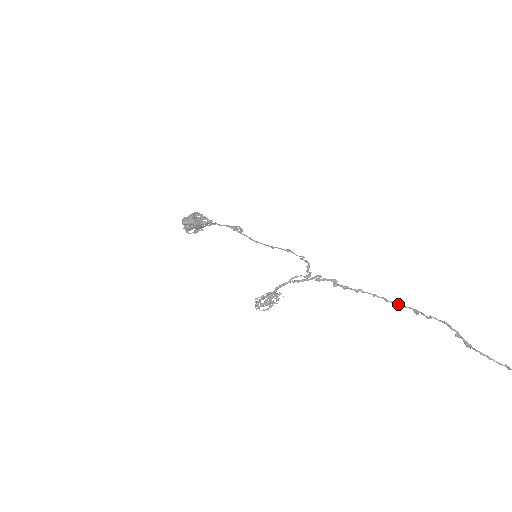
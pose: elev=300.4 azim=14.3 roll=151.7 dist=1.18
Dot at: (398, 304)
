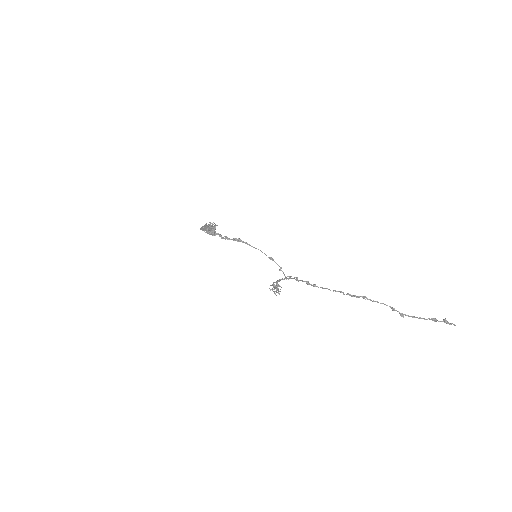
Dot at: (350, 295)
